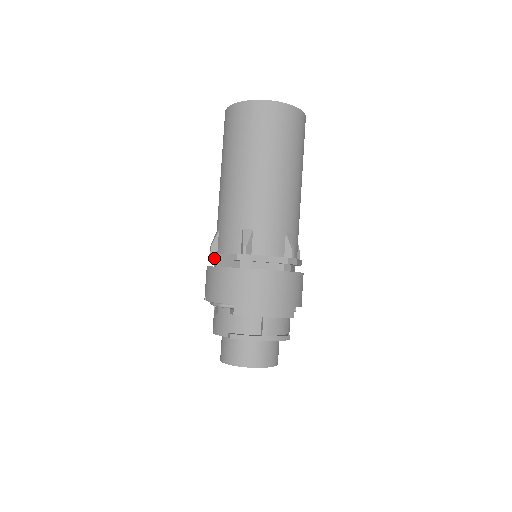
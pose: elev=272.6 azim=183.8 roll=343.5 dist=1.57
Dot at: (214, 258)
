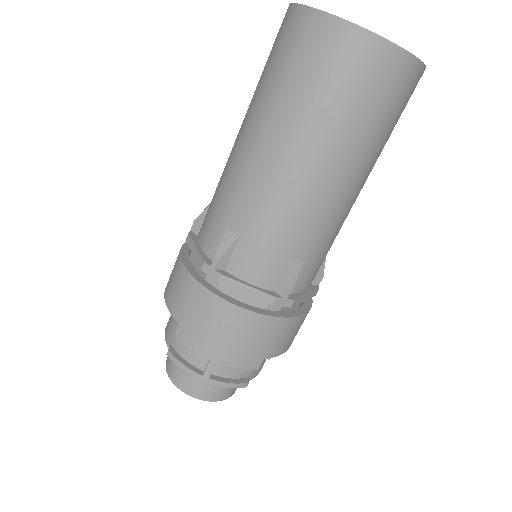
Dot at: (188, 242)
